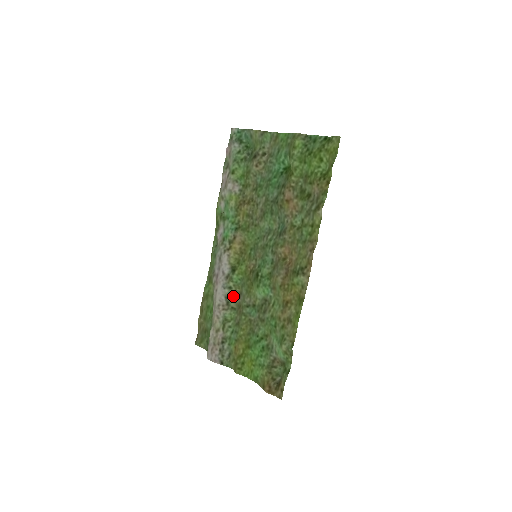
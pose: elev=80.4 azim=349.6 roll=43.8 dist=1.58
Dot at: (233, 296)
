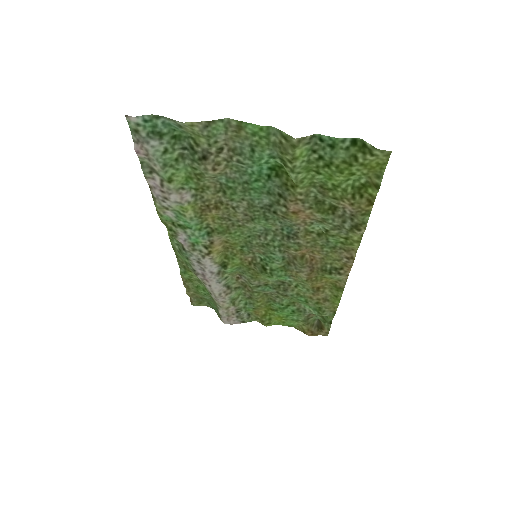
Dot at: (231, 279)
